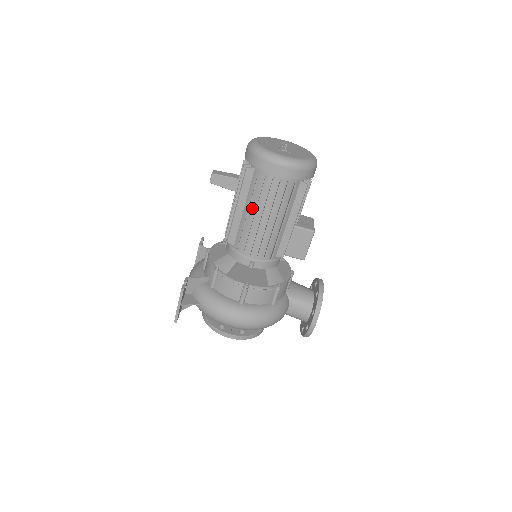
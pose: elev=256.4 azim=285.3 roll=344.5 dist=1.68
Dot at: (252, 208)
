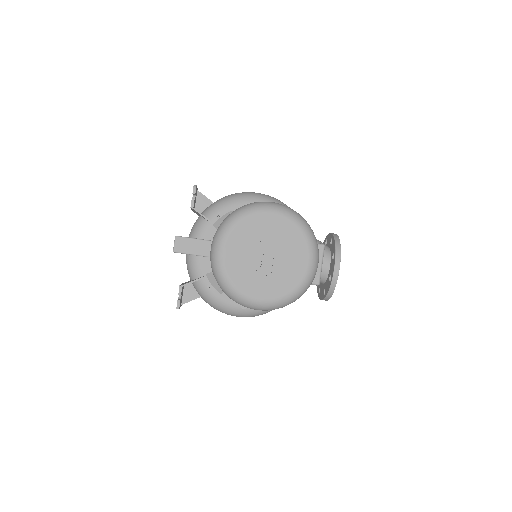
Dot at: occluded
